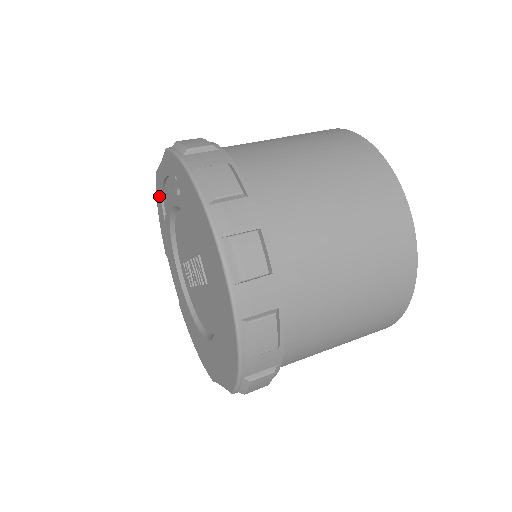
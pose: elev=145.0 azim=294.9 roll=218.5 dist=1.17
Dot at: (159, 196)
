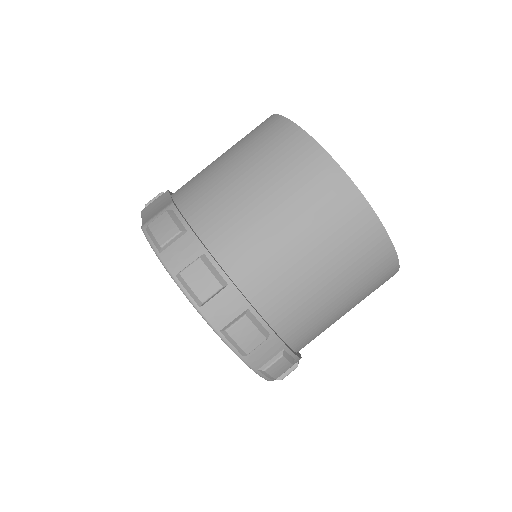
Dot at: occluded
